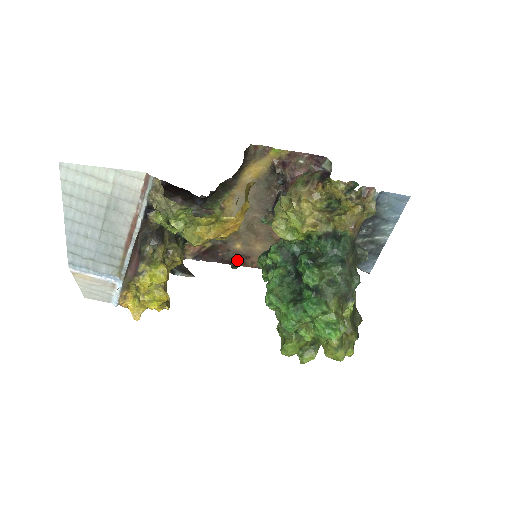
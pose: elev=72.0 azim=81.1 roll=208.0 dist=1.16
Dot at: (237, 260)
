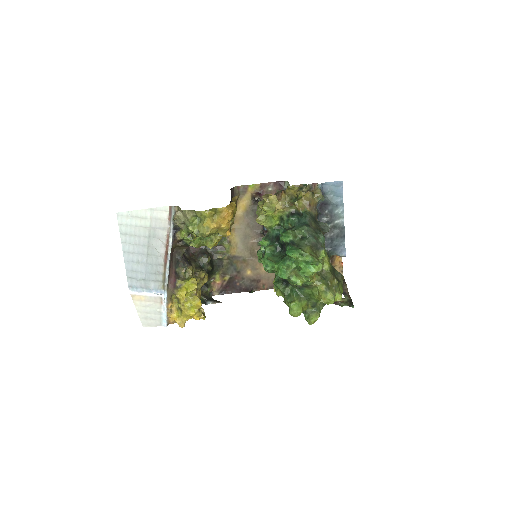
Dot at: (252, 286)
